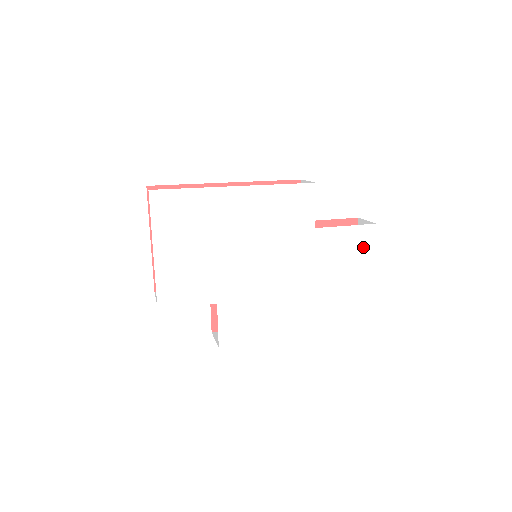
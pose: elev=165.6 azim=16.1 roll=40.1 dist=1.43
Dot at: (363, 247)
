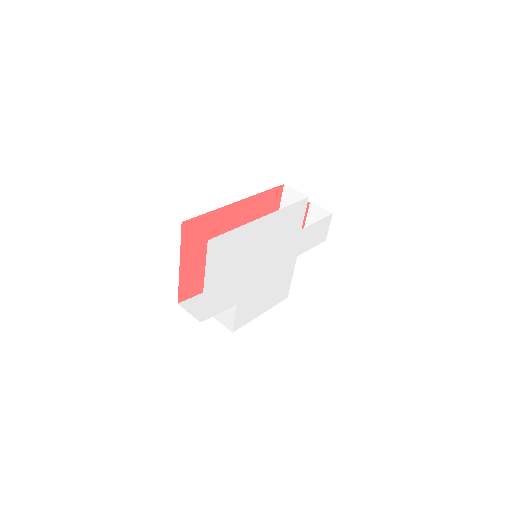
Dot at: (323, 232)
